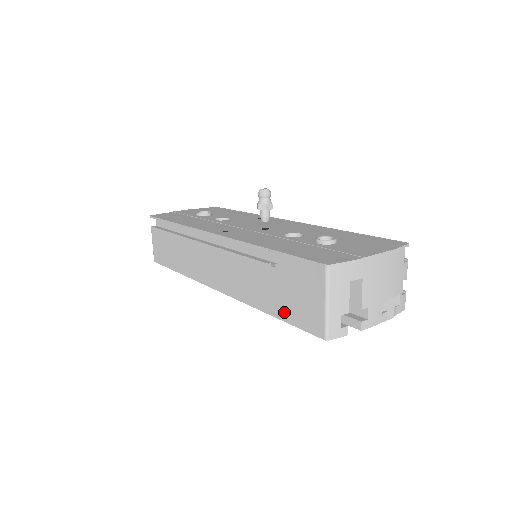
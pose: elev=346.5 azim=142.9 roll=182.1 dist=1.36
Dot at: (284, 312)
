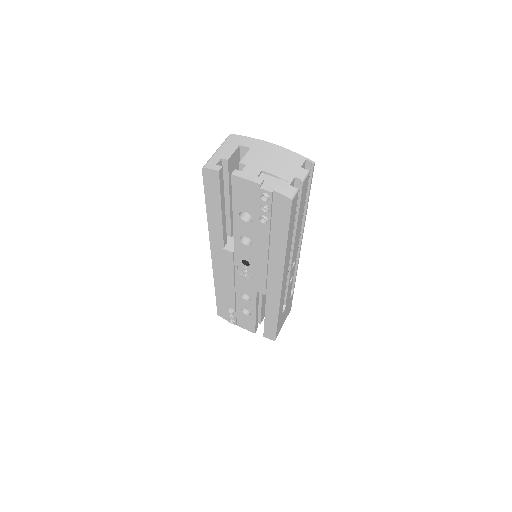
Dot at: occluded
